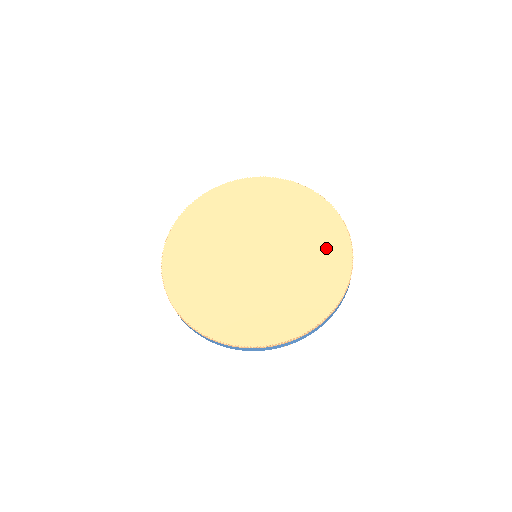
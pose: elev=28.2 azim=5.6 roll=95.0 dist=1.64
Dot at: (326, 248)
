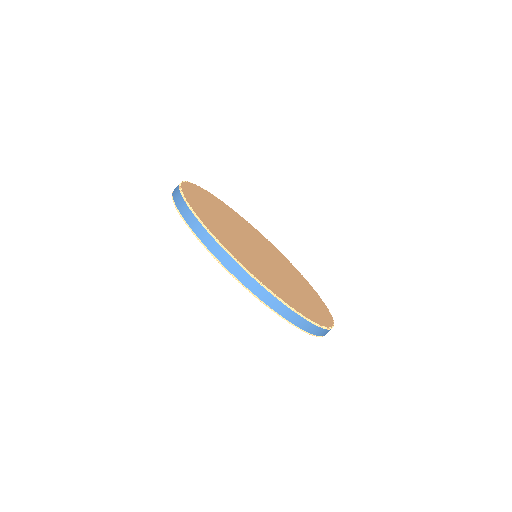
Dot at: (303, 282)
